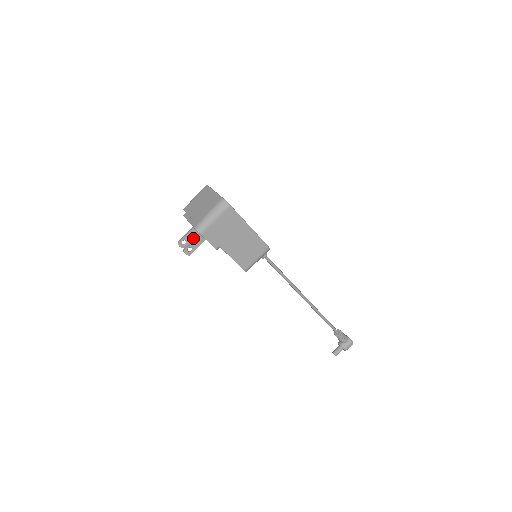
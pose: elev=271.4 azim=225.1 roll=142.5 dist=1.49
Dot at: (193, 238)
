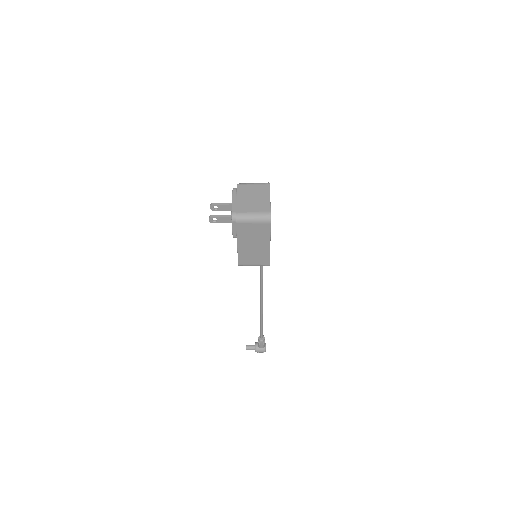
Dot at: (225, 210)
